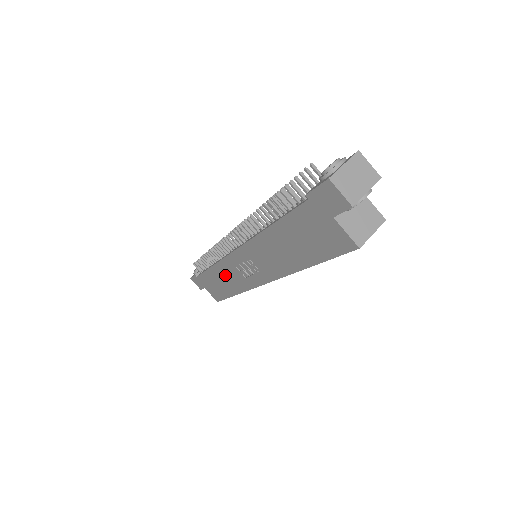
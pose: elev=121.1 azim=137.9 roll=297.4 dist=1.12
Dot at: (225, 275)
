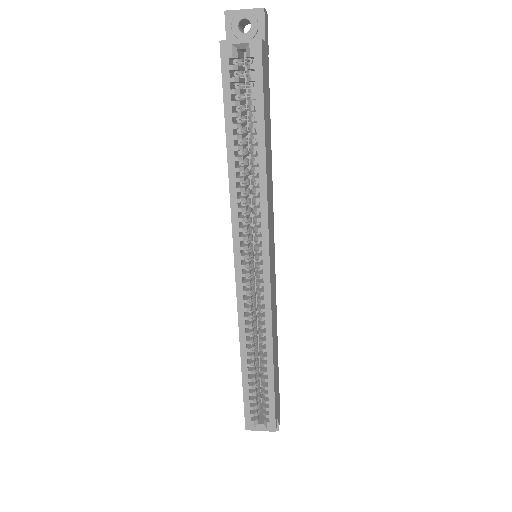
Dot at: occluded
